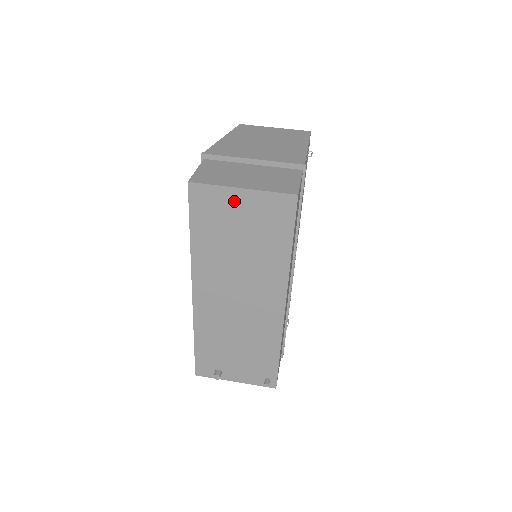
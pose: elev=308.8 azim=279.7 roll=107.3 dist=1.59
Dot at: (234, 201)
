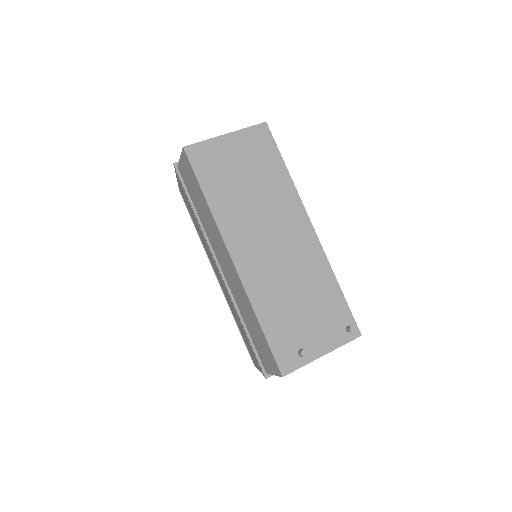
Dot at: (225, 147)
